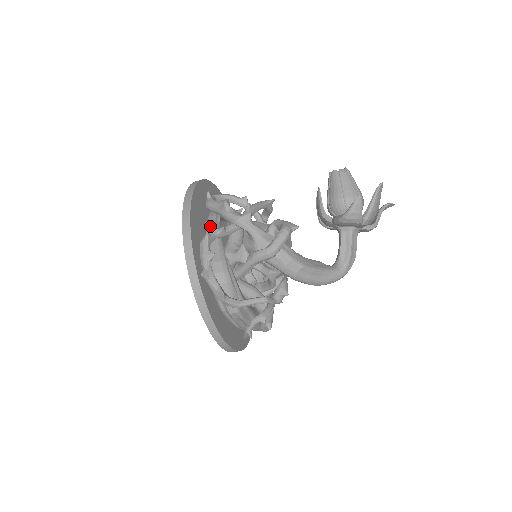
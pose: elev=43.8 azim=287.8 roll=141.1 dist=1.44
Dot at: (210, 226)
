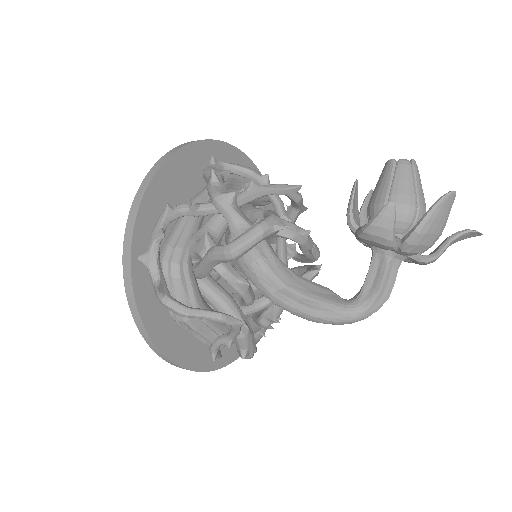
Dot at: (192, 199)
